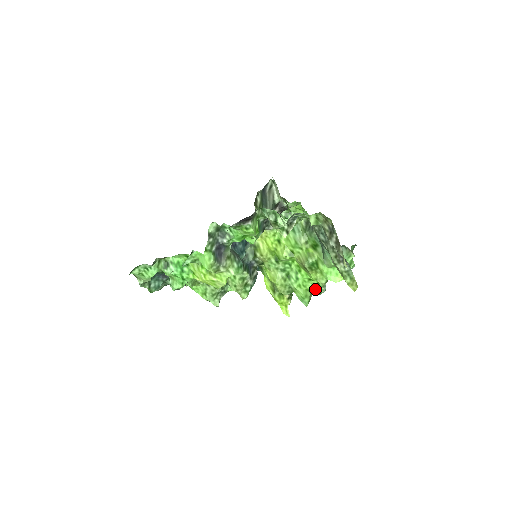
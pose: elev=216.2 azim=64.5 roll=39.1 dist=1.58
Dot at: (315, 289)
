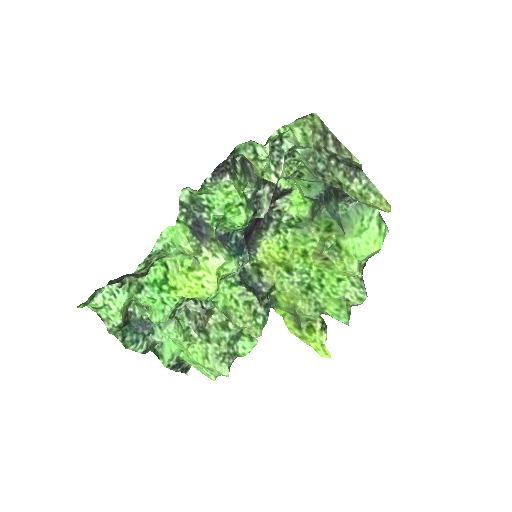
Dot at: (351, 294)
